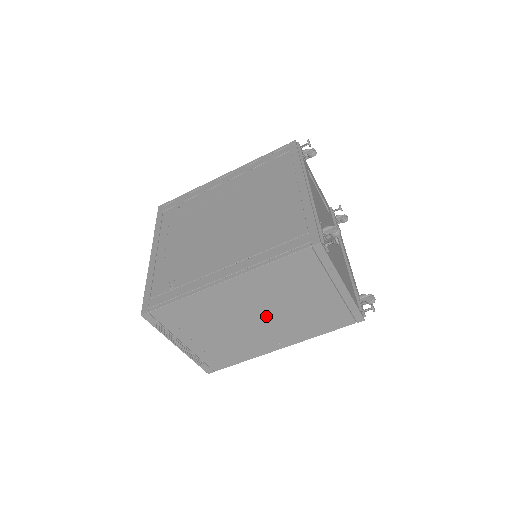
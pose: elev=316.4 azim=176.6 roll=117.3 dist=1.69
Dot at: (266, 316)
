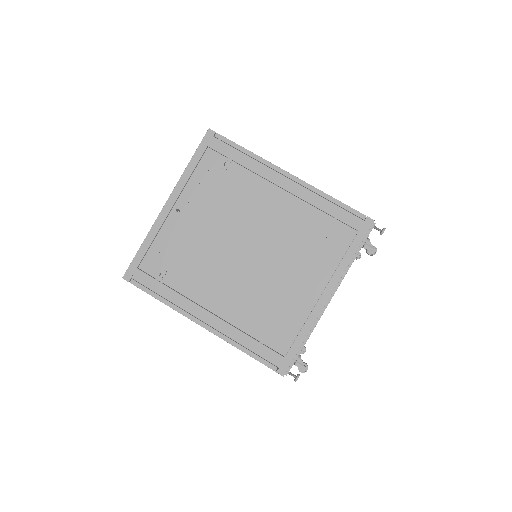
Dot at: occluded
